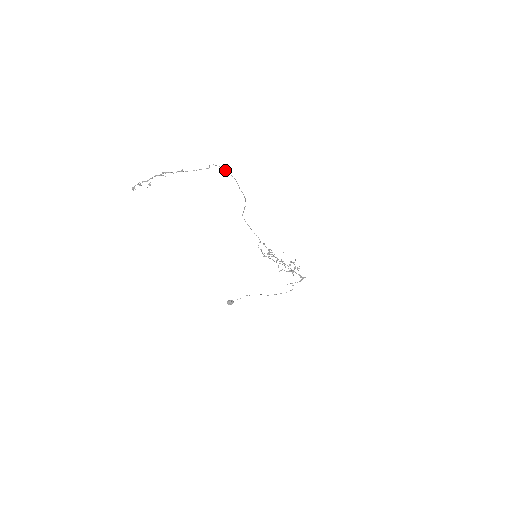
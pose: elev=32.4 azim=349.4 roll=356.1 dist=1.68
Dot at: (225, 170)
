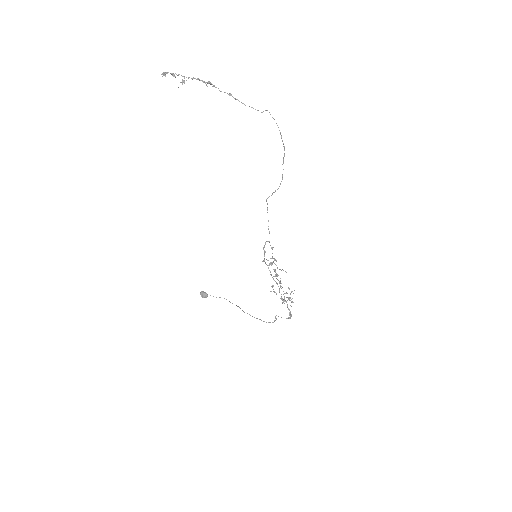
Dot at: occluded
